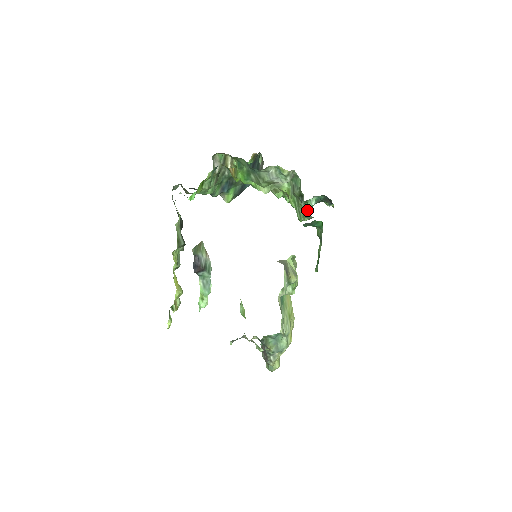
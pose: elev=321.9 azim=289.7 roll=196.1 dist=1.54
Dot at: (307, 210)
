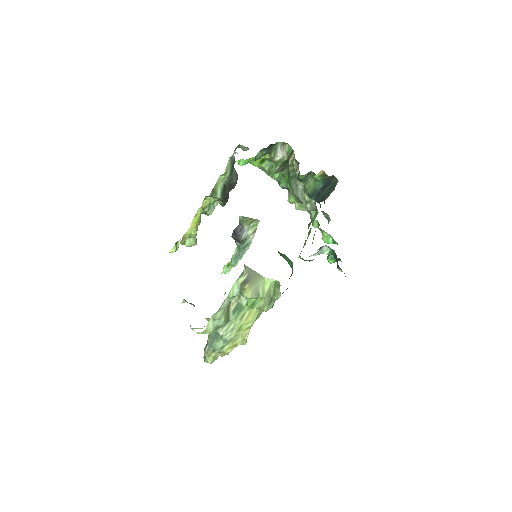
Dot at: (328, 259)
